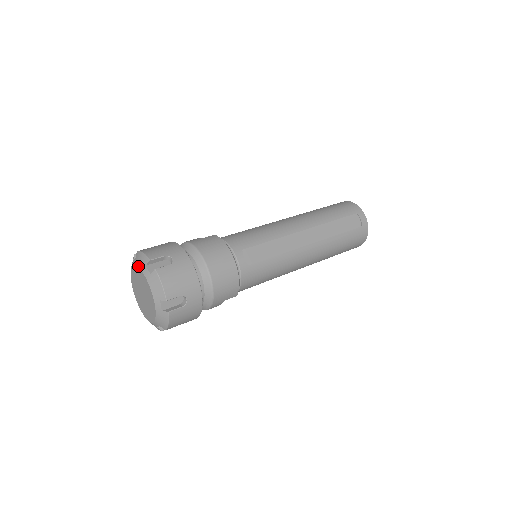
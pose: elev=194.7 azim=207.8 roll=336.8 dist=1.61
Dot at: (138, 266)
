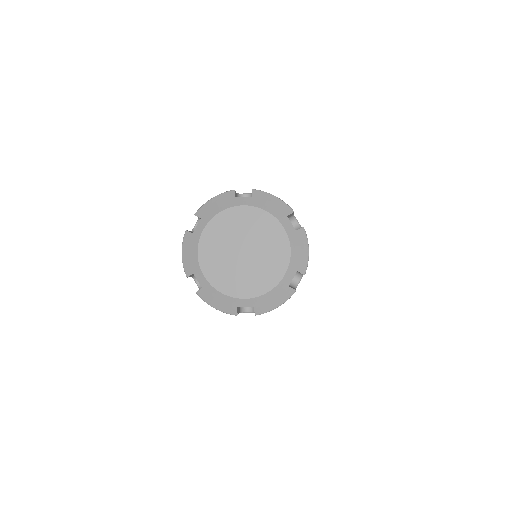
Dot at: (269, 211)
